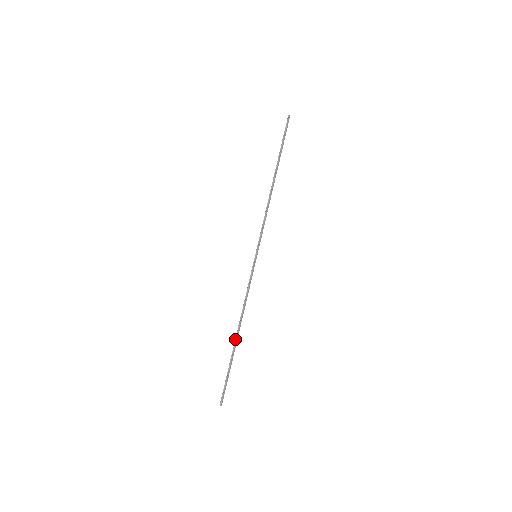
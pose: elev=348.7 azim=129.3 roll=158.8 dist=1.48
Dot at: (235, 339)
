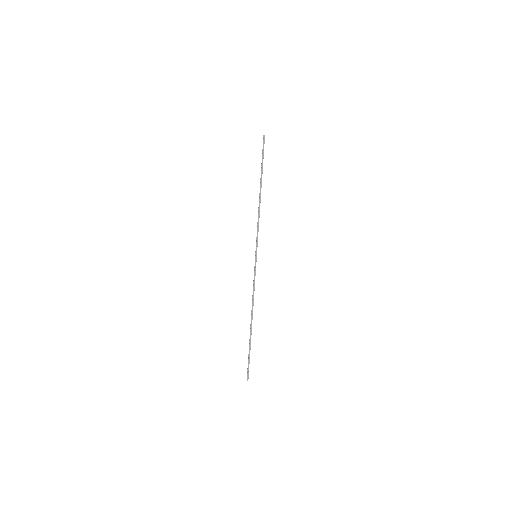
Dot at: (250, 326)
